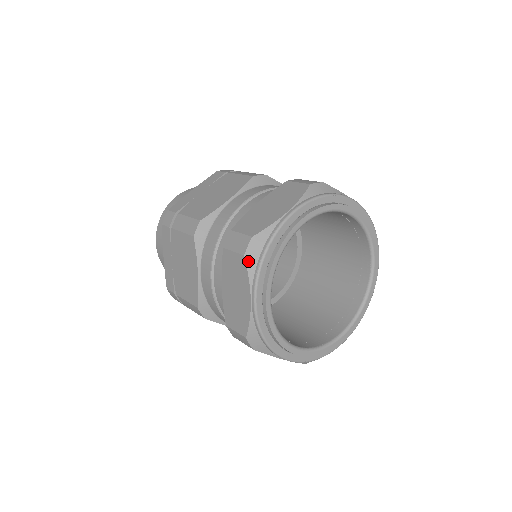
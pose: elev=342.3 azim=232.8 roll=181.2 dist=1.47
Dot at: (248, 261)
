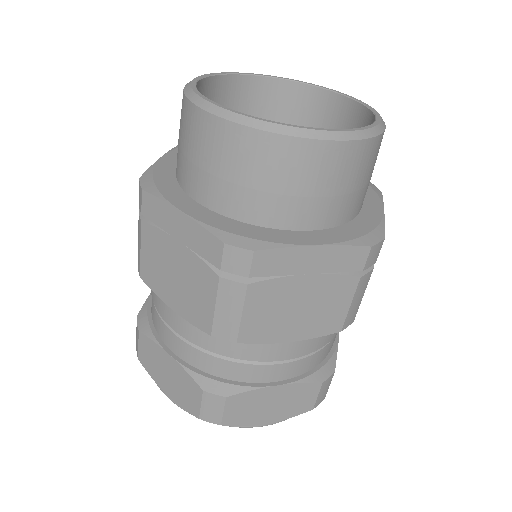
Dot at: occluded
